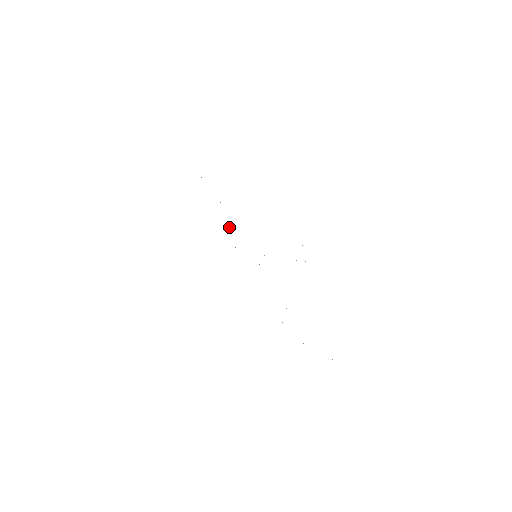
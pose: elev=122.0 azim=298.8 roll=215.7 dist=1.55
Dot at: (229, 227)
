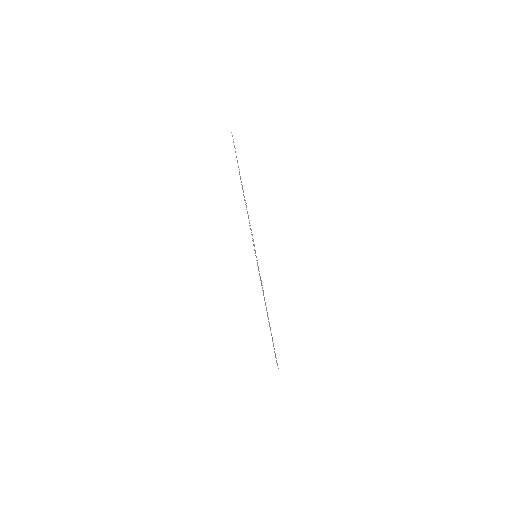
Dot at: (244, 197)
